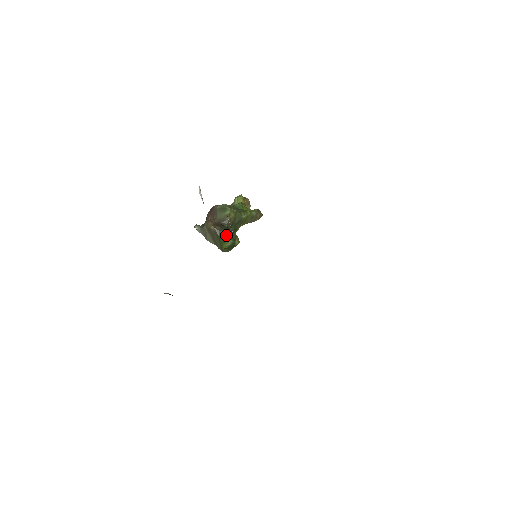
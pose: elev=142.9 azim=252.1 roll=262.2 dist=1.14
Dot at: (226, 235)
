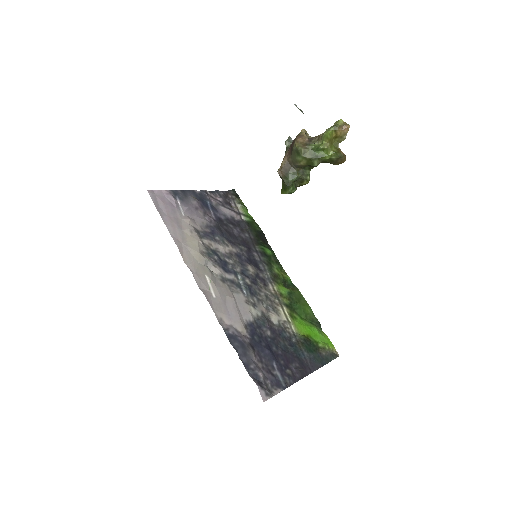
Dot at: (285, 186)
